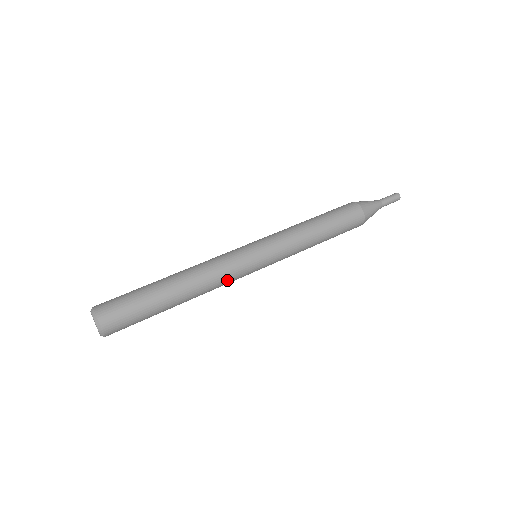
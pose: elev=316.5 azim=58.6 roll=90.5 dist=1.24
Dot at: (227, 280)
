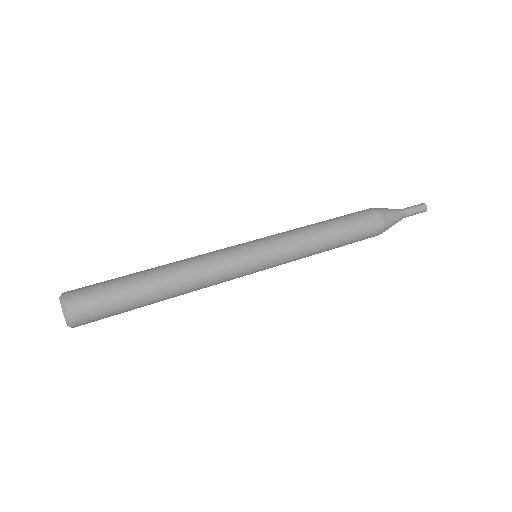
Dot at: (219, 281)
